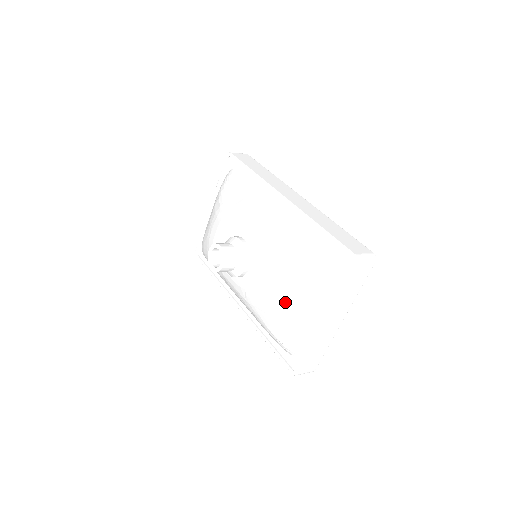
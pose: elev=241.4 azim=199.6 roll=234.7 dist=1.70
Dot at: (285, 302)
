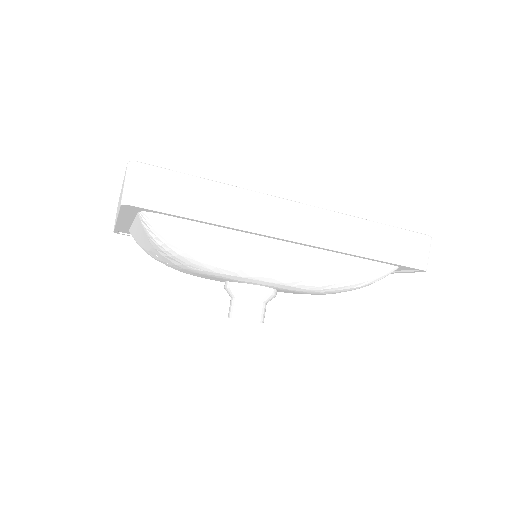
Dot at: occluded
